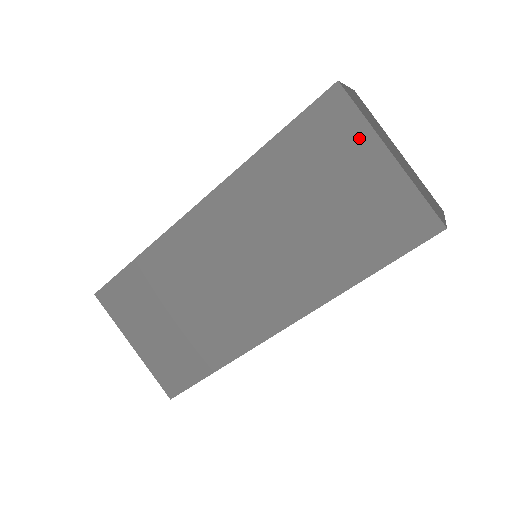
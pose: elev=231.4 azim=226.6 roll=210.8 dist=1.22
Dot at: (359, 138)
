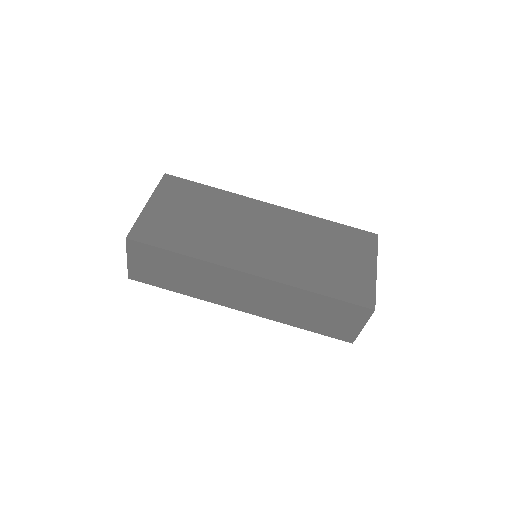
Dot at: (369, 254)
